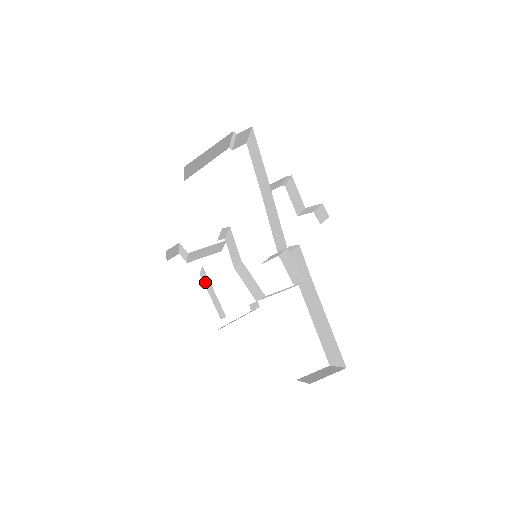
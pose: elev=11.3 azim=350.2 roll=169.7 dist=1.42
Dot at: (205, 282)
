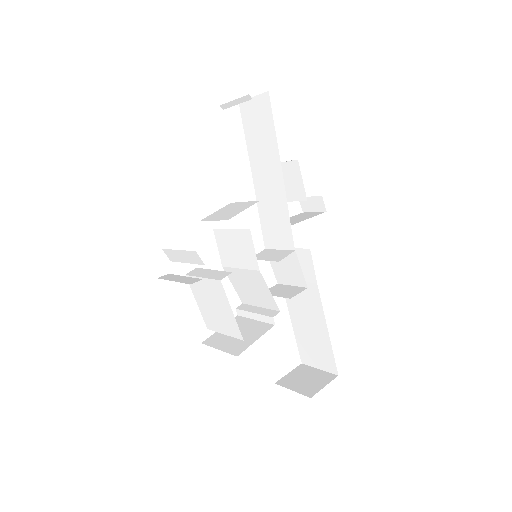
Dot at: (200, 289)
